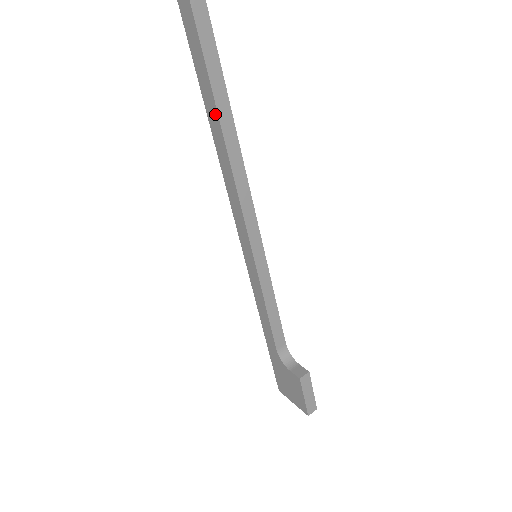
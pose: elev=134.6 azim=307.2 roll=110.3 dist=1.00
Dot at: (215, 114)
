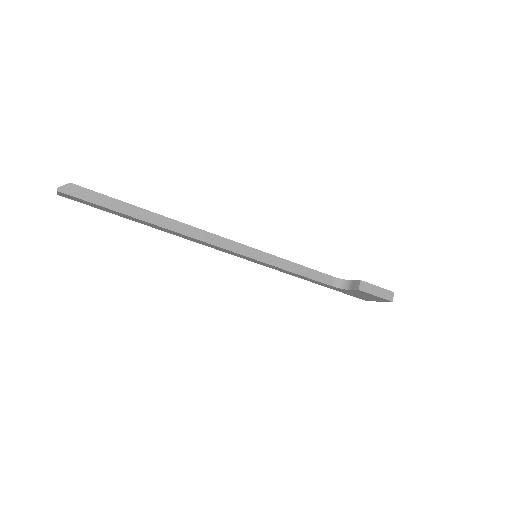
Dot at: (147, 223)
